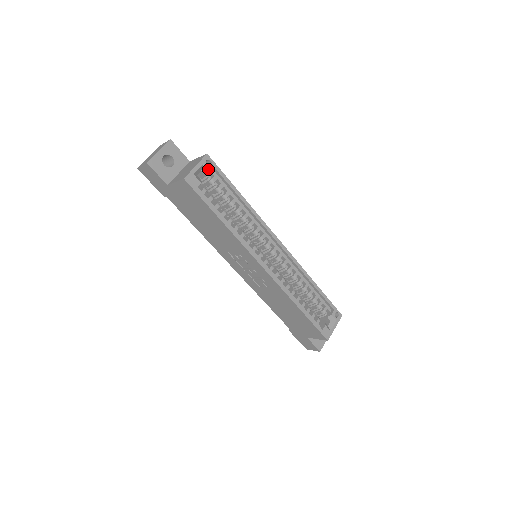
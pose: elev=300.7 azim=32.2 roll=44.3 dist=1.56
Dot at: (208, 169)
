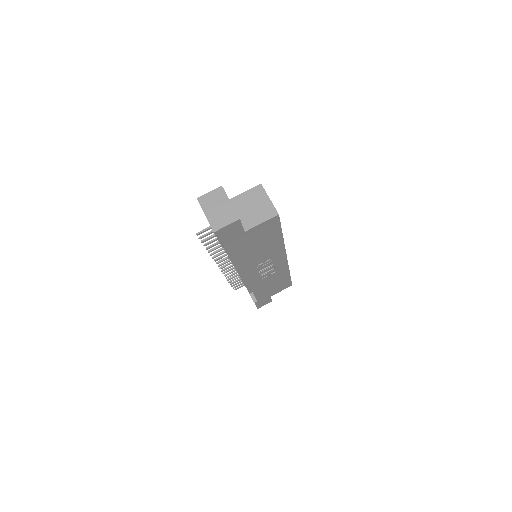
Dot at: occluded
